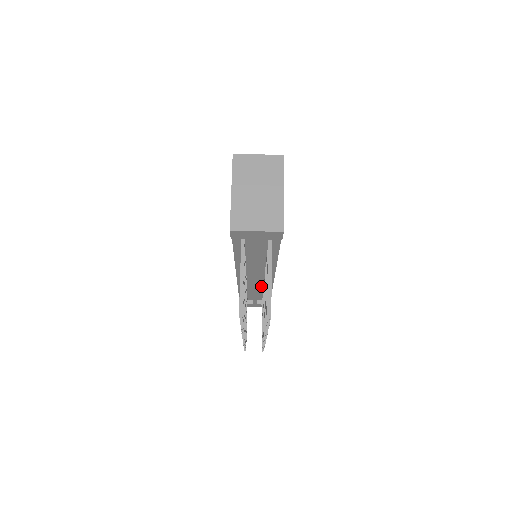
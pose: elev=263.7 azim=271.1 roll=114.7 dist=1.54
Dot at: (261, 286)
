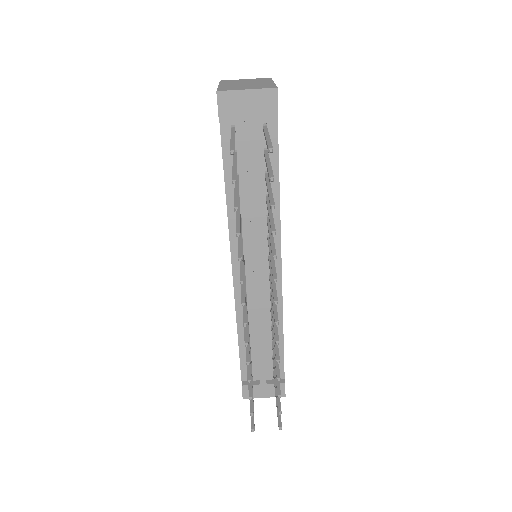
Dot at: (267, 316)
